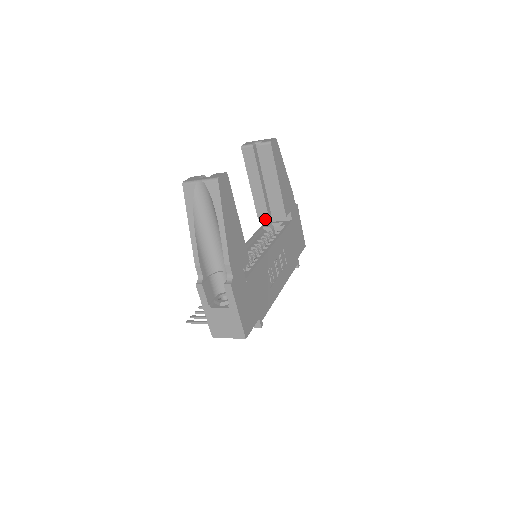
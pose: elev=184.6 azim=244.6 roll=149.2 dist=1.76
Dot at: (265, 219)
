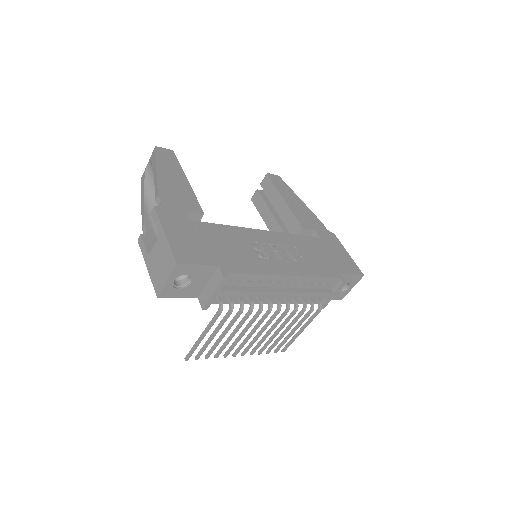
Dot at: occluded
